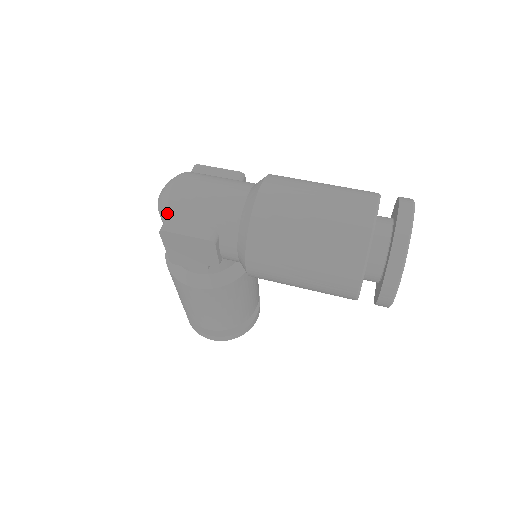
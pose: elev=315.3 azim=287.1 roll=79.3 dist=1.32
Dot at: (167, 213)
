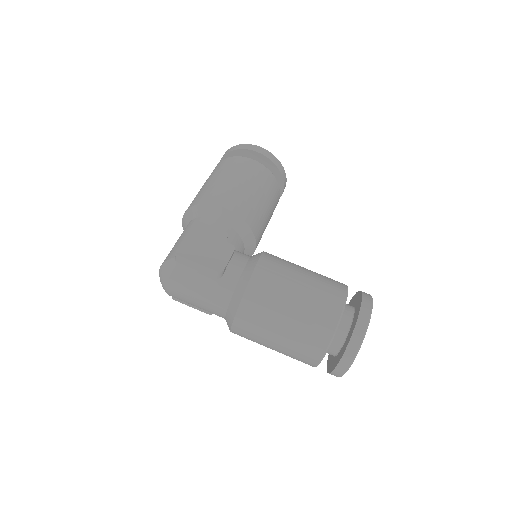
Dot at: occluded
